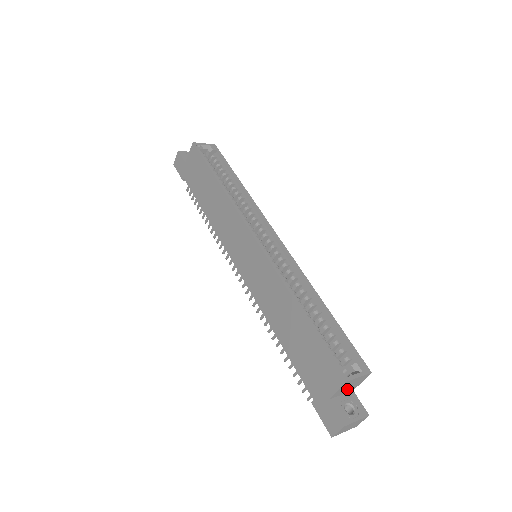
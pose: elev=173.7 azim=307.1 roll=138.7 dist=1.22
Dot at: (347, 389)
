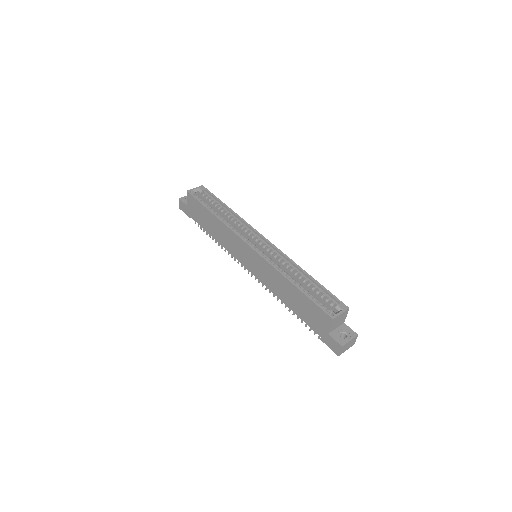
Dot at: (338, 323)
